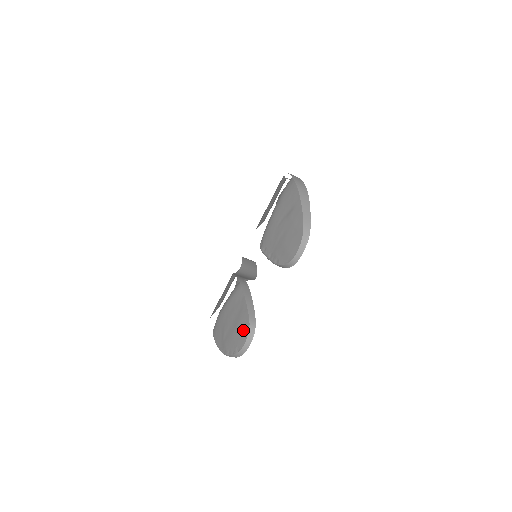
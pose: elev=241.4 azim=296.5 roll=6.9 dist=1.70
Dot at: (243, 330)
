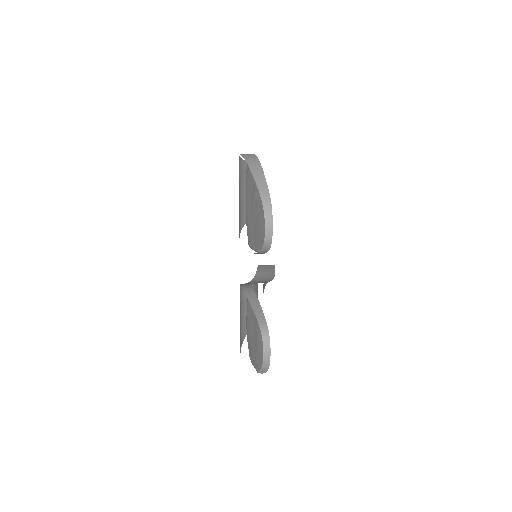
Dot at: (261, 339)
